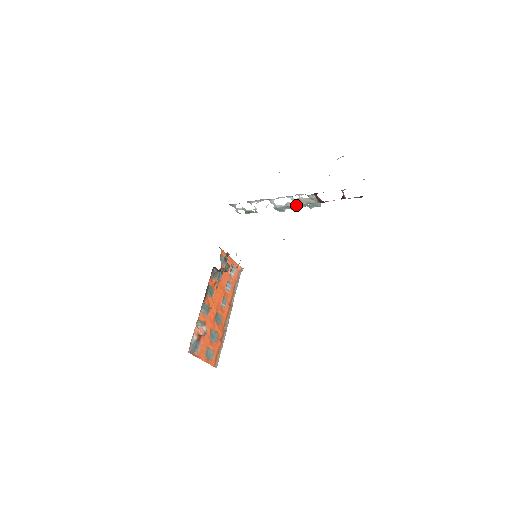
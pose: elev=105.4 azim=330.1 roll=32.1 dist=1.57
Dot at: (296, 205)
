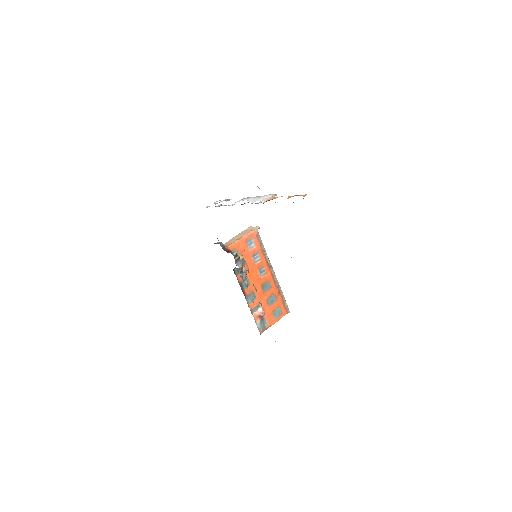
Dot at: occluded
